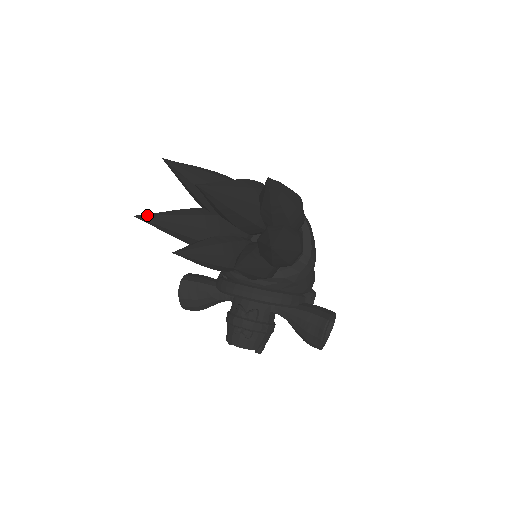
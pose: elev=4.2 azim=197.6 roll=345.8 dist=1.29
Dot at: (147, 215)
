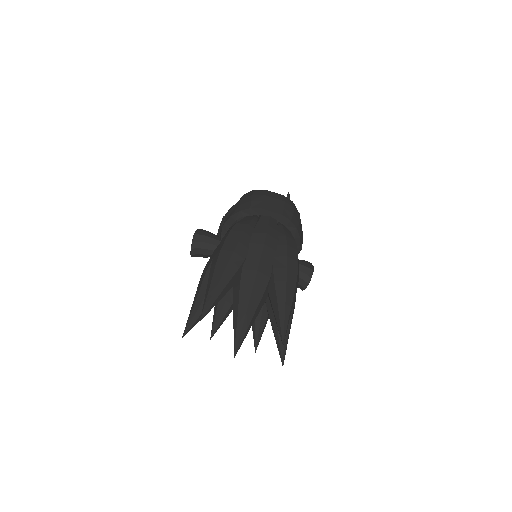
Dot at: (189, 328)
